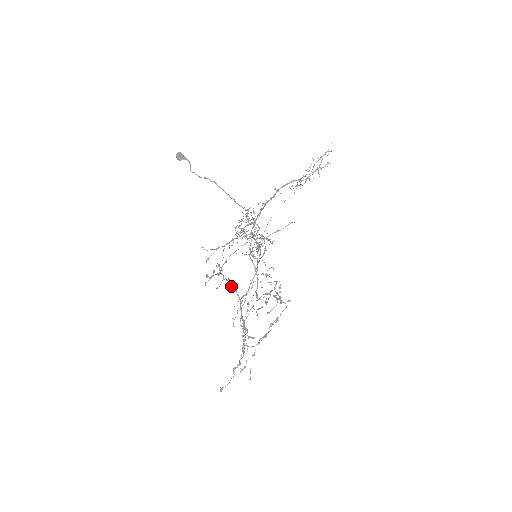
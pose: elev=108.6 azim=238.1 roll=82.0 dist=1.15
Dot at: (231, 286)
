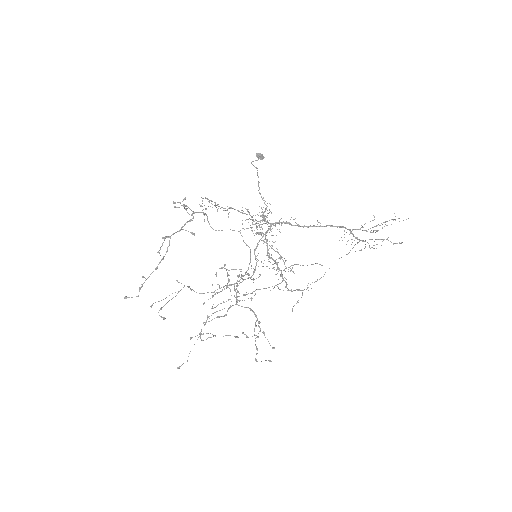
Dot at: (189, 220)
